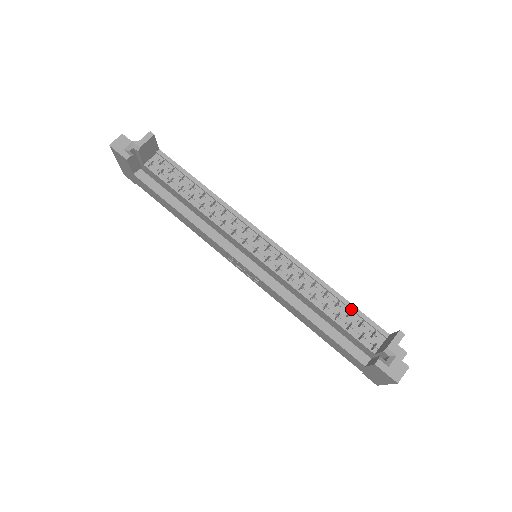
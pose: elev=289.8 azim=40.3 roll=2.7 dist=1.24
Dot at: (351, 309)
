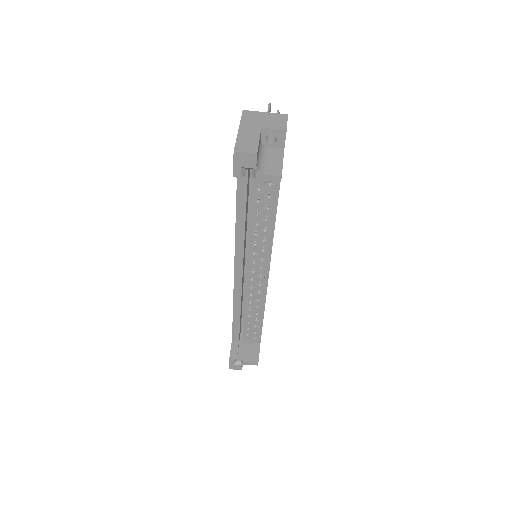
Dot at: (259, 328)
